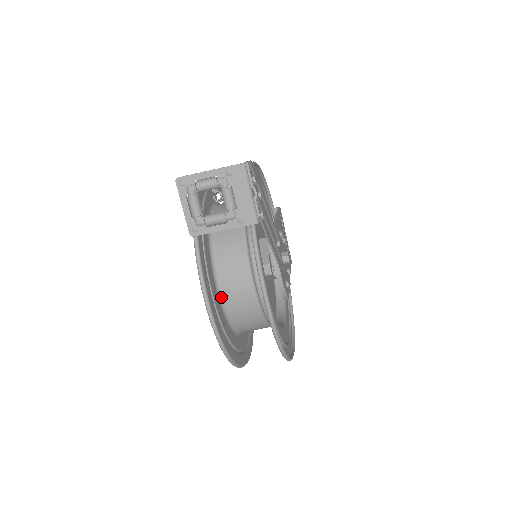
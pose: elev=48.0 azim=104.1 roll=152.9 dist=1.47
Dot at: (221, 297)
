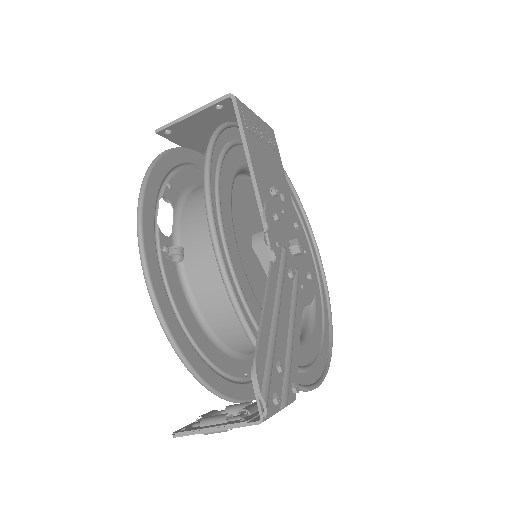
Dot at: (253, 353)
